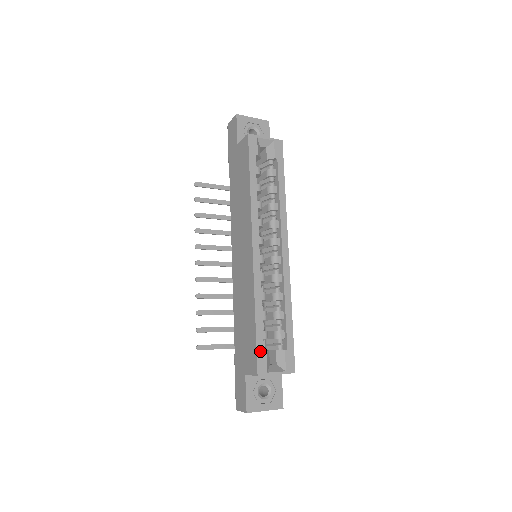
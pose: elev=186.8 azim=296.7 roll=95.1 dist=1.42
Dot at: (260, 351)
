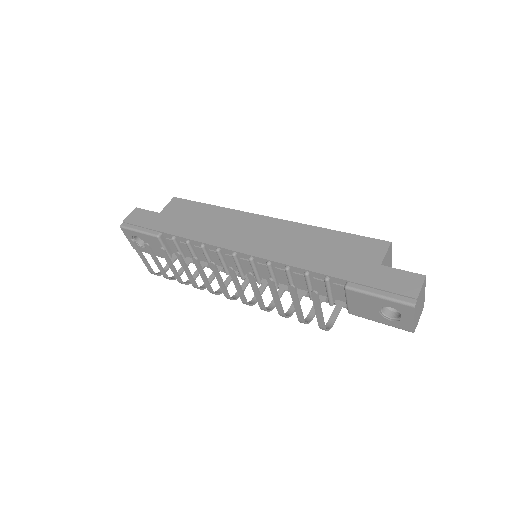
Dot at: (366, 240)
